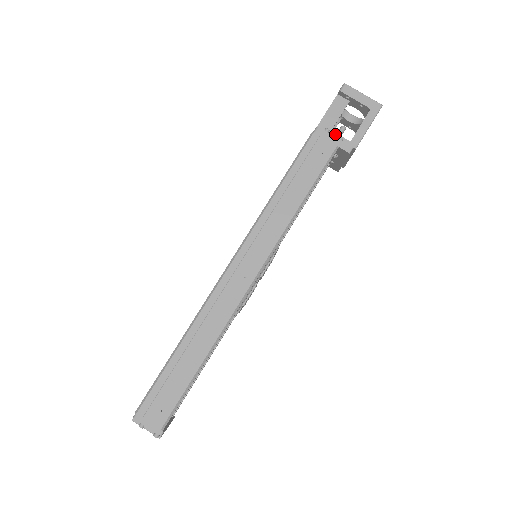
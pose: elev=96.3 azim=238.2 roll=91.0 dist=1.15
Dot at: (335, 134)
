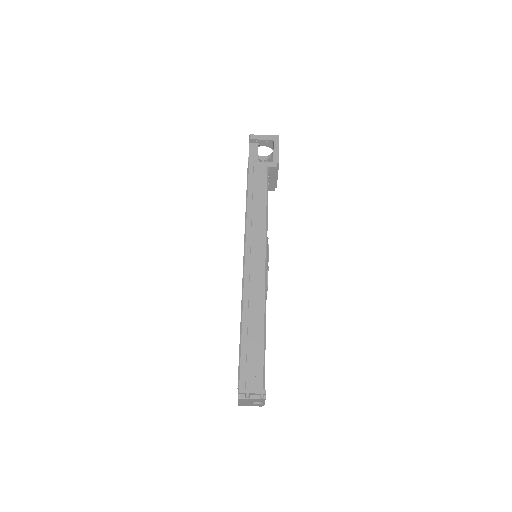
Dot at: occluded
